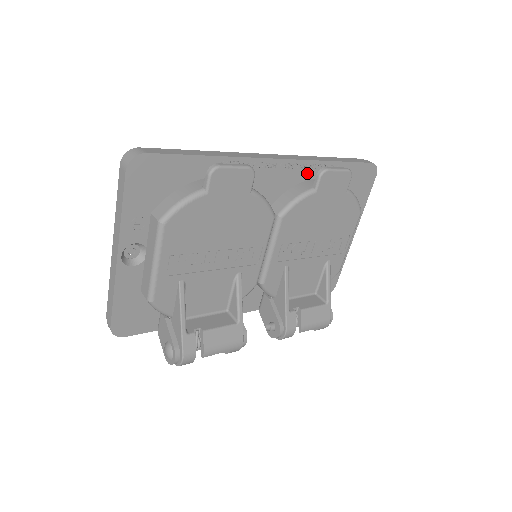
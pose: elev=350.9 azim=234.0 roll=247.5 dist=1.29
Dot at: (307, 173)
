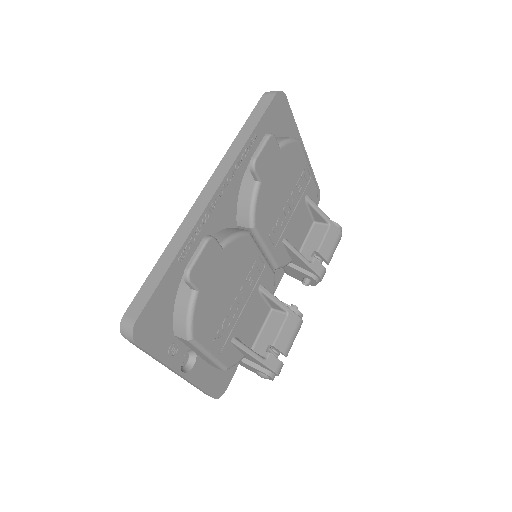
Dot at: (240, 171)
